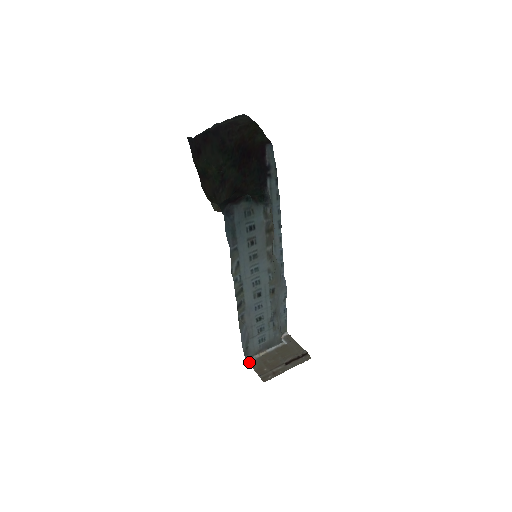
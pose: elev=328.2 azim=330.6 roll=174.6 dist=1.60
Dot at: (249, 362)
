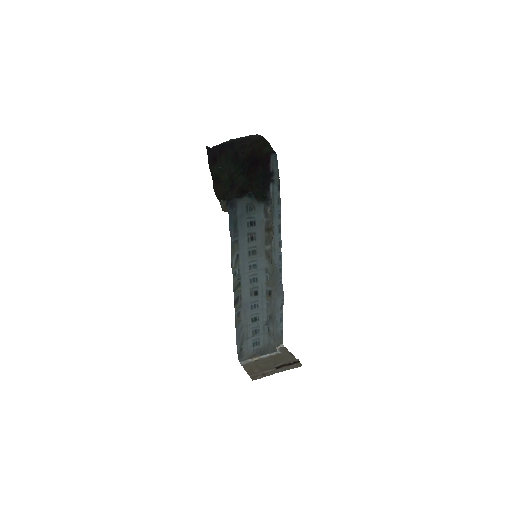
Dot at: (242, 364)
